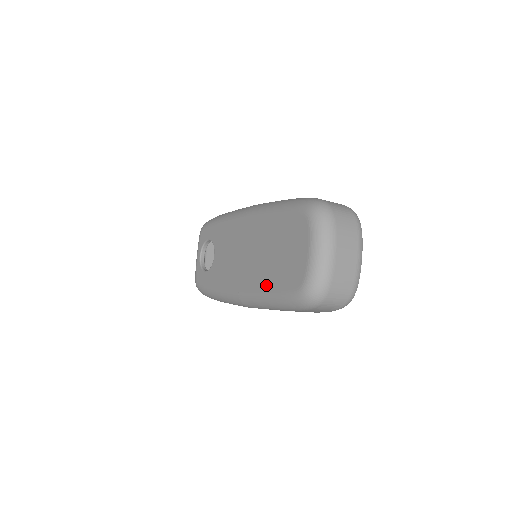
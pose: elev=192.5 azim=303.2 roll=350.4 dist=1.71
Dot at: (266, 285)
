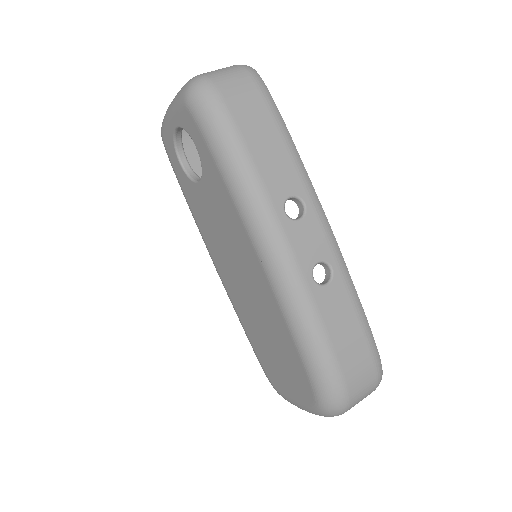
Dot at: (246, 328)
